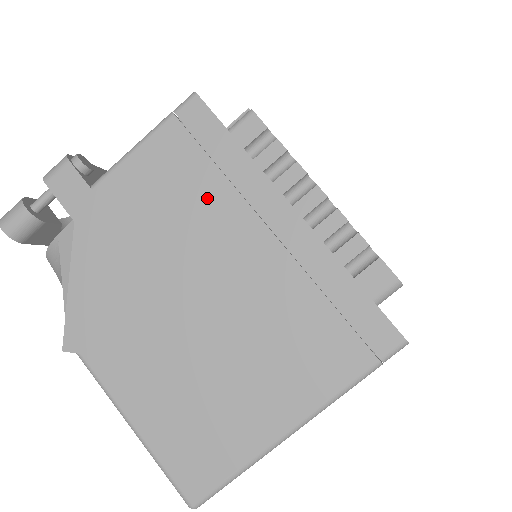
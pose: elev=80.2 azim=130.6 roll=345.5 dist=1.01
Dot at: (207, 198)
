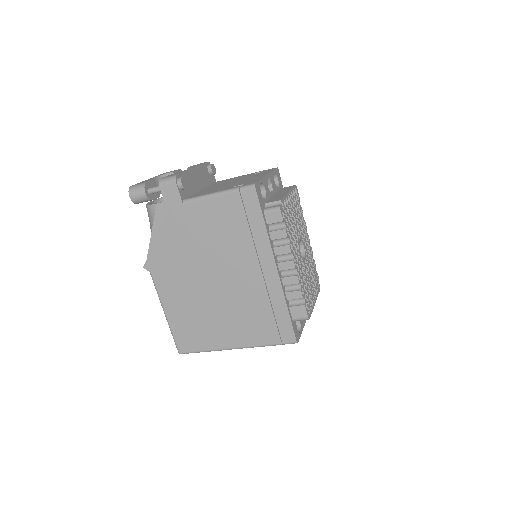
Dot at: (238, 240)
